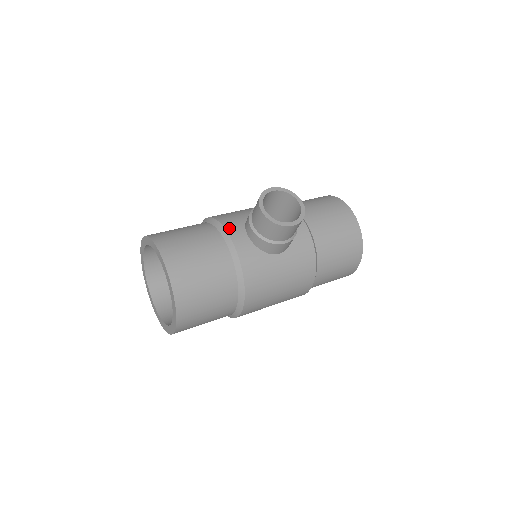
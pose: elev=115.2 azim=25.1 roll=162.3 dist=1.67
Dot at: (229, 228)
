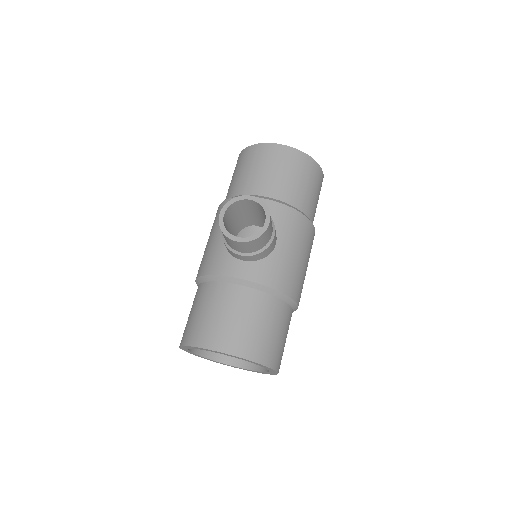
Dot at: (225, 272)
